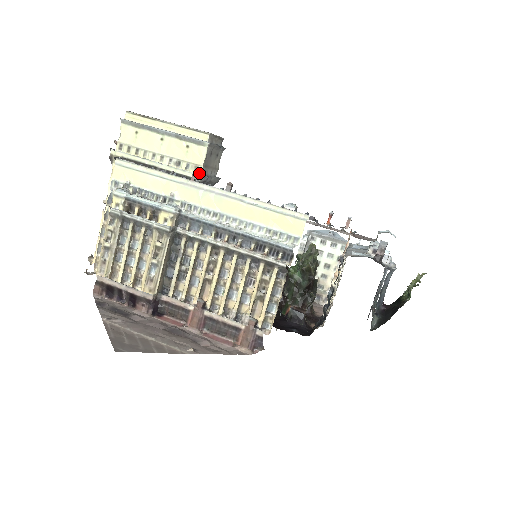
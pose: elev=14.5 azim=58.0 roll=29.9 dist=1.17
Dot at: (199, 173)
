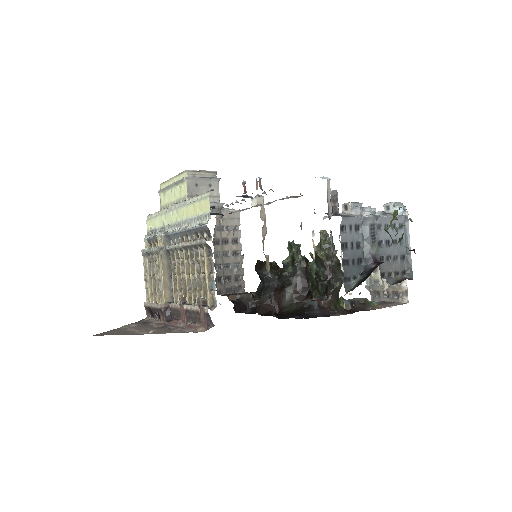
Dot at: occluded
